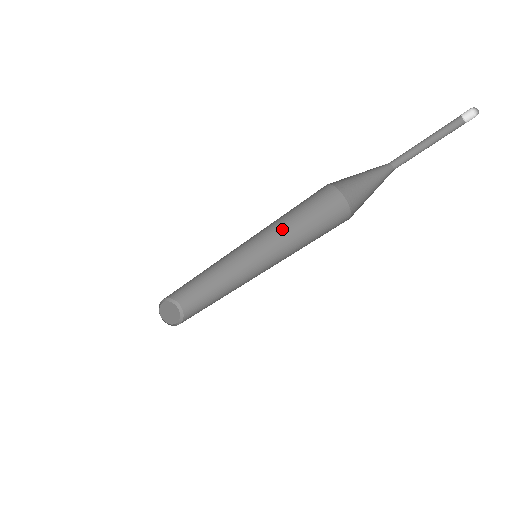
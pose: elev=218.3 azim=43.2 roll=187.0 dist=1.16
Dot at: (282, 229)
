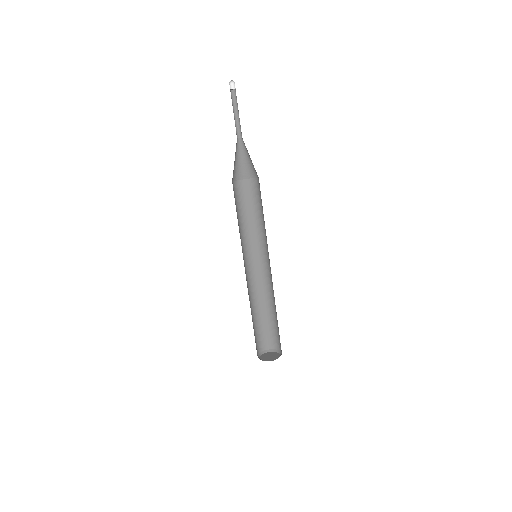
Dot at: (244, 232)
